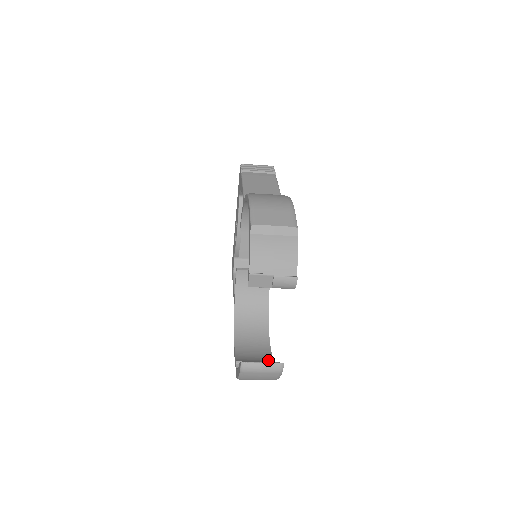
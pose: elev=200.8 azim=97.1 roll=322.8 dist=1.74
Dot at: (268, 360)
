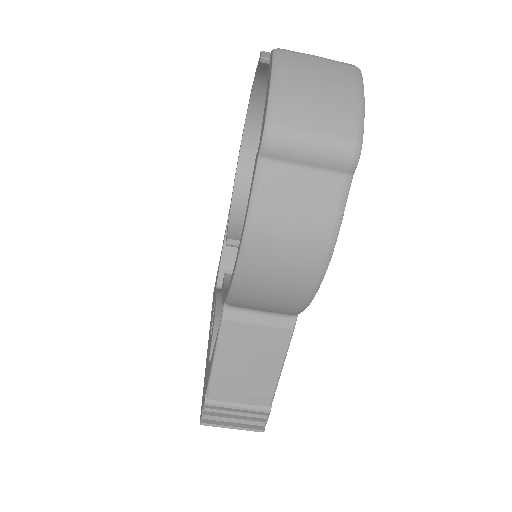
Dot at: occluded
